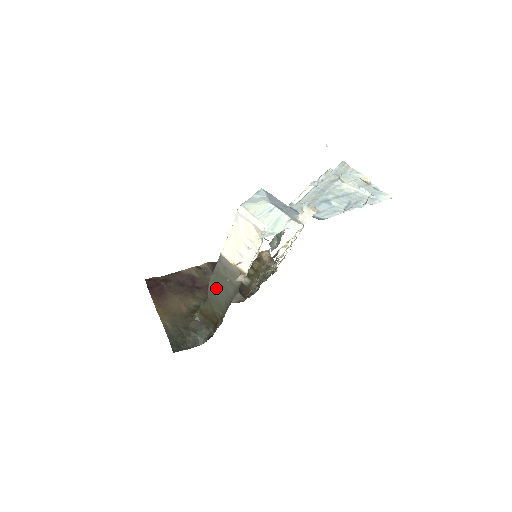
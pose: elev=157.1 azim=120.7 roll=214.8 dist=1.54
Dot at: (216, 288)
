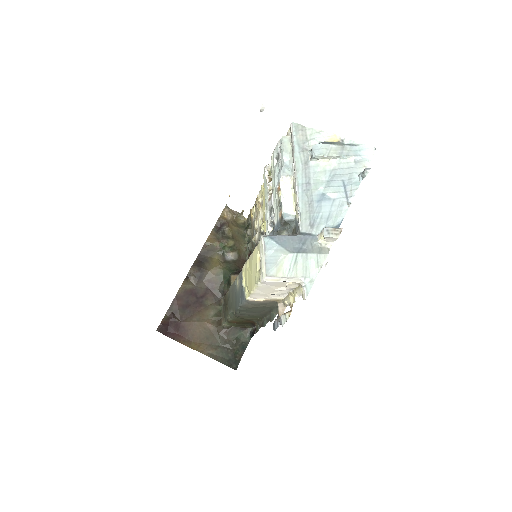
Dot at: (246, 312)
